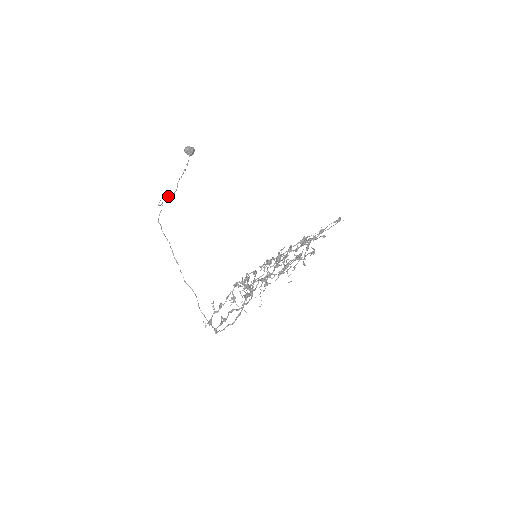
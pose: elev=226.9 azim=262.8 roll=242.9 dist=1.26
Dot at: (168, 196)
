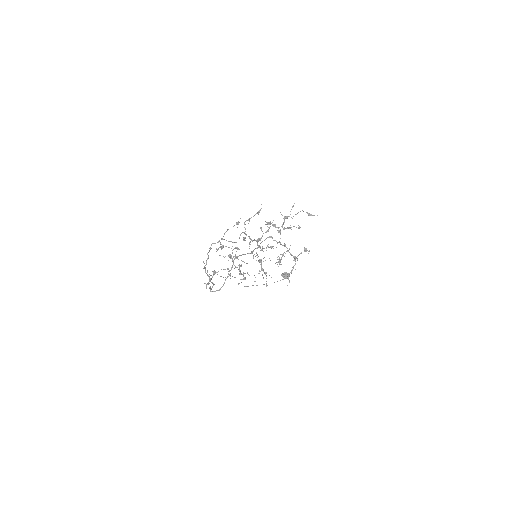
Dot at: occluded
